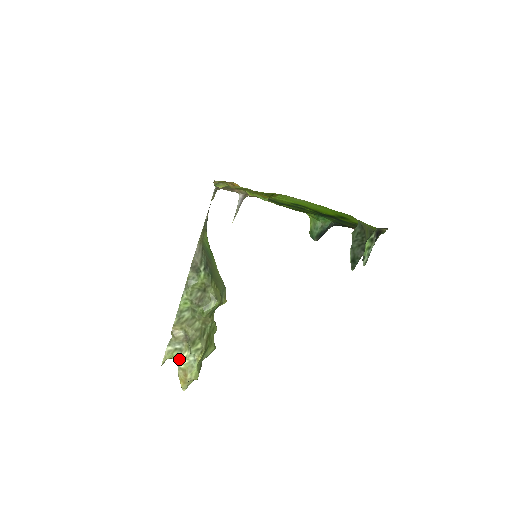
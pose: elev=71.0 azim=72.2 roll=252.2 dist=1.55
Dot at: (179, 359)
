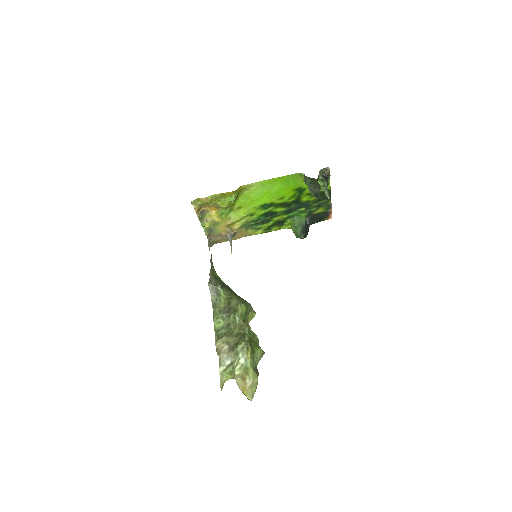
Dot at: (233, 370)
